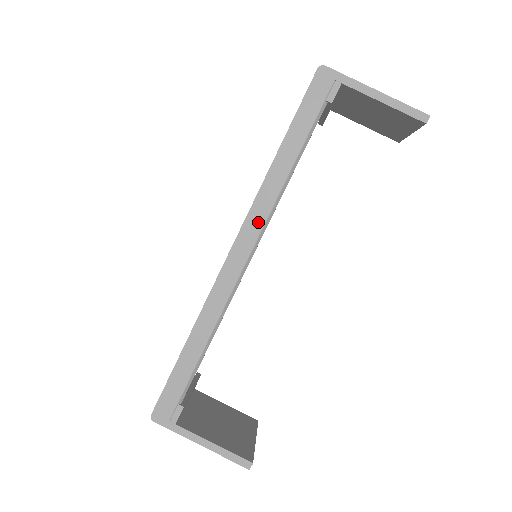
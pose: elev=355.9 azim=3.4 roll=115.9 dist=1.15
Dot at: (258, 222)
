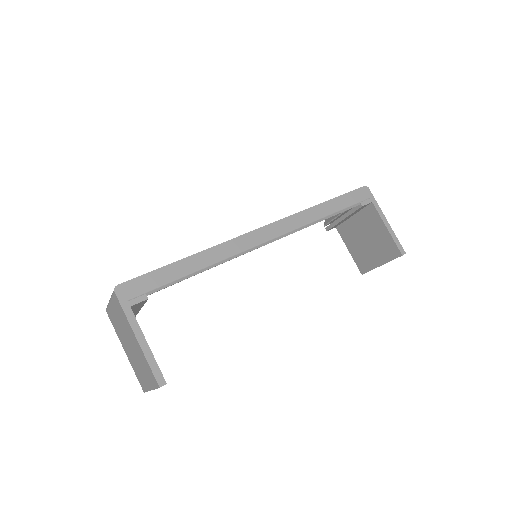
Dot at: (287, 227)
